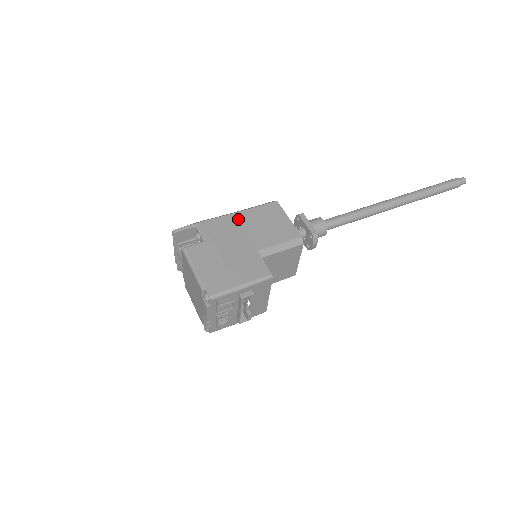
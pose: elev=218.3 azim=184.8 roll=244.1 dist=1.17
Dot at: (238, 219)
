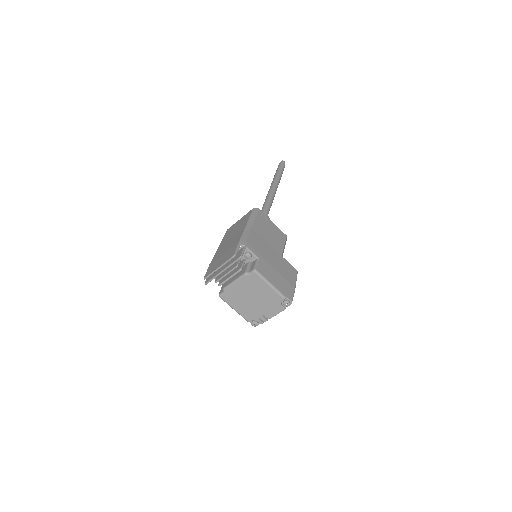
Dot at: (257, 232)
